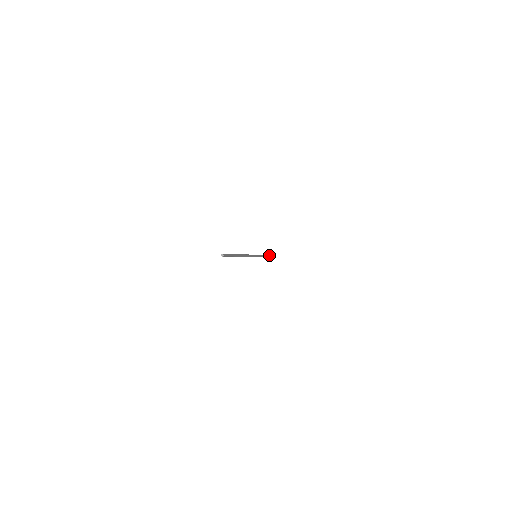
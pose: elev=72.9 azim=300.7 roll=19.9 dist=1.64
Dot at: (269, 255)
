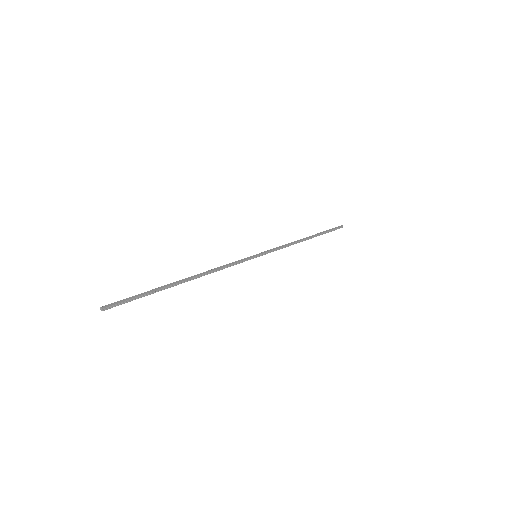
Dot at: (317, 233)
